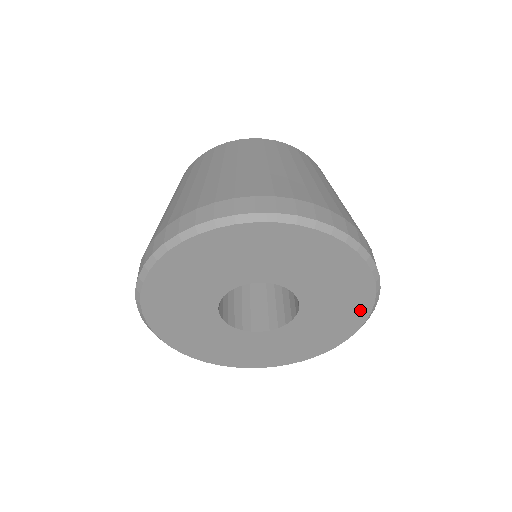
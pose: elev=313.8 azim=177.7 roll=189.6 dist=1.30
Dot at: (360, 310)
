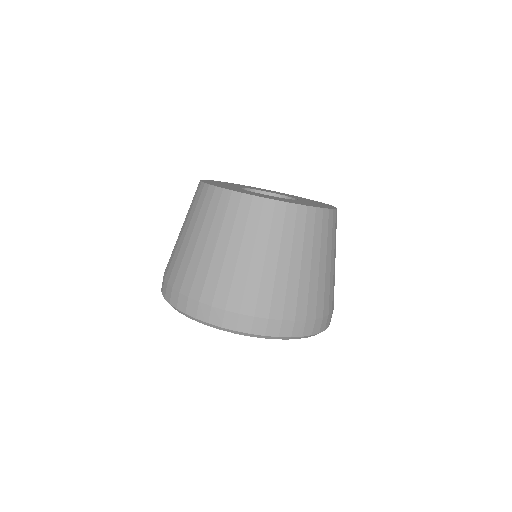
Dot at: occluded
